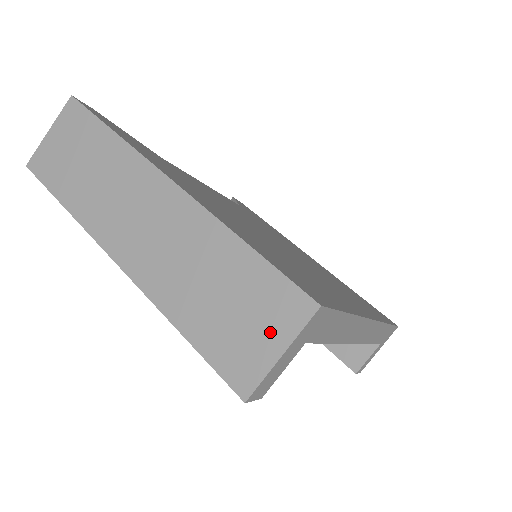
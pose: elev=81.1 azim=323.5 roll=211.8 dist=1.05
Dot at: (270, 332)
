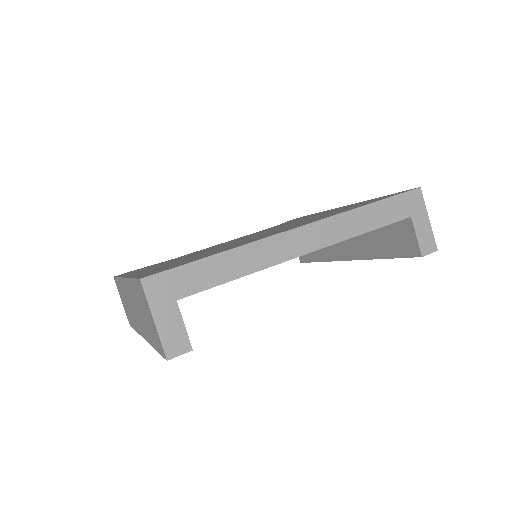
Dot at: (149, 313)
